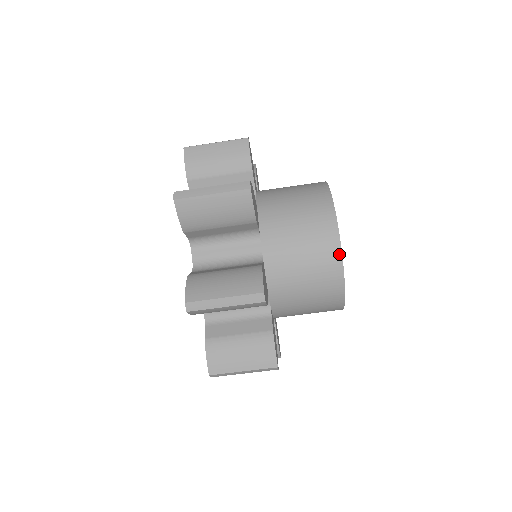
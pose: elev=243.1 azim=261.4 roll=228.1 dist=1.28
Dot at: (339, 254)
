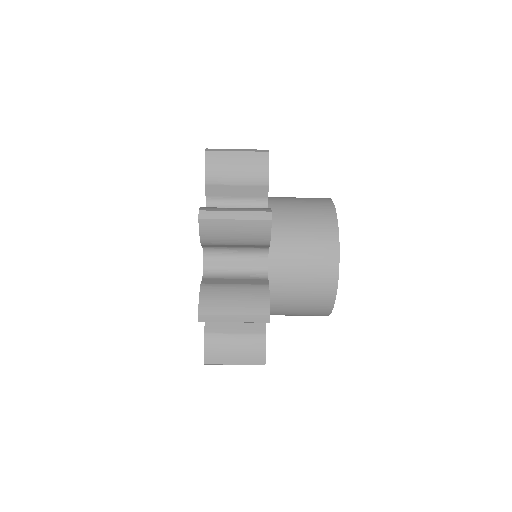
Dot at: (329, 313)
